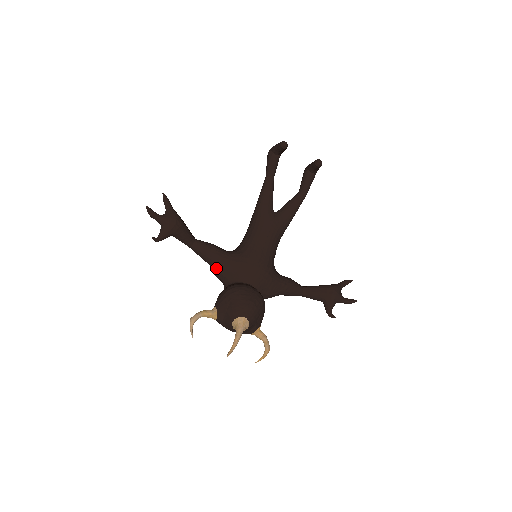
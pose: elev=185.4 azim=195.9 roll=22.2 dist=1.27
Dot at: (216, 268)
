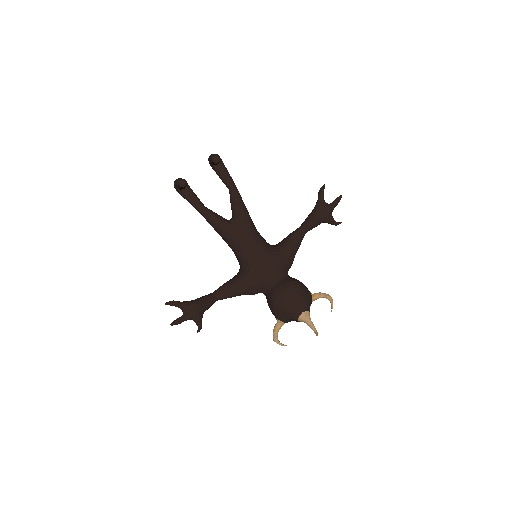
Dot at: occluded
